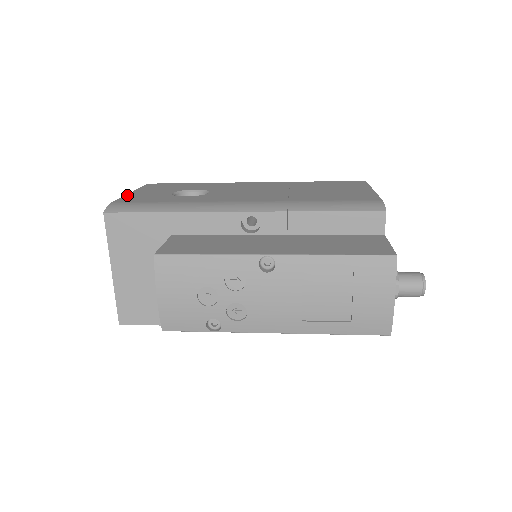
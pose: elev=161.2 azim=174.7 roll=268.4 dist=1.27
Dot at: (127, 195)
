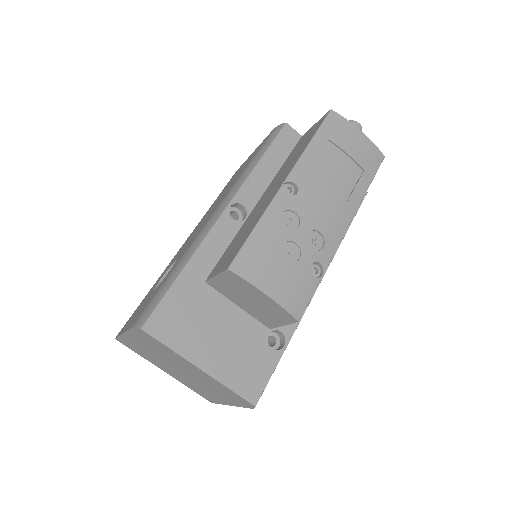
Dot at: (126, 329)
